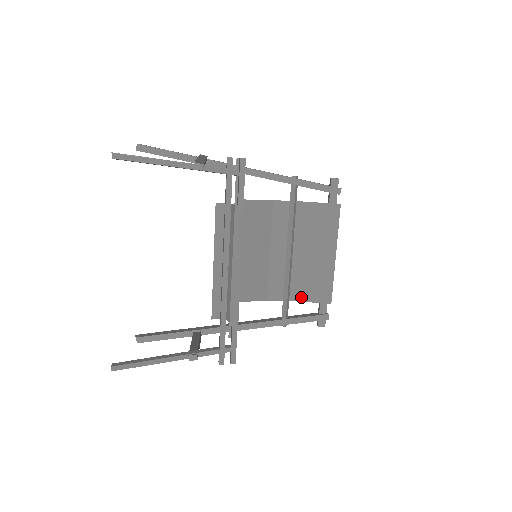
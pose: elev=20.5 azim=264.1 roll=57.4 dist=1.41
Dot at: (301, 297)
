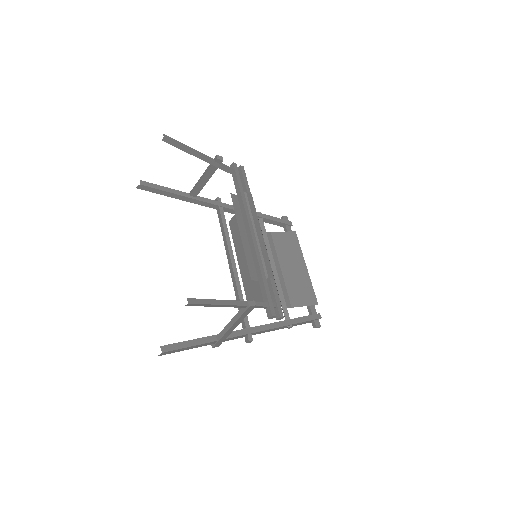
Dot at: (293, 304)
